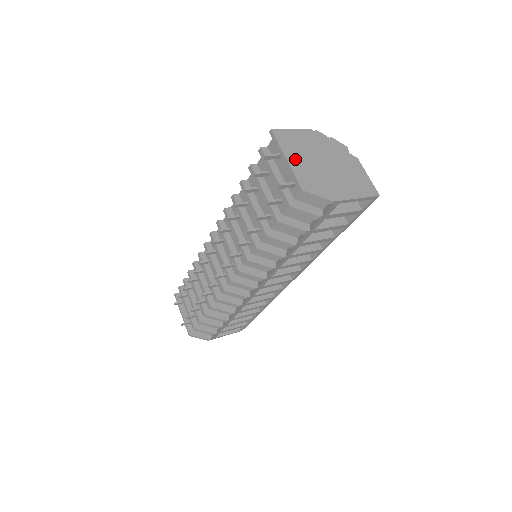
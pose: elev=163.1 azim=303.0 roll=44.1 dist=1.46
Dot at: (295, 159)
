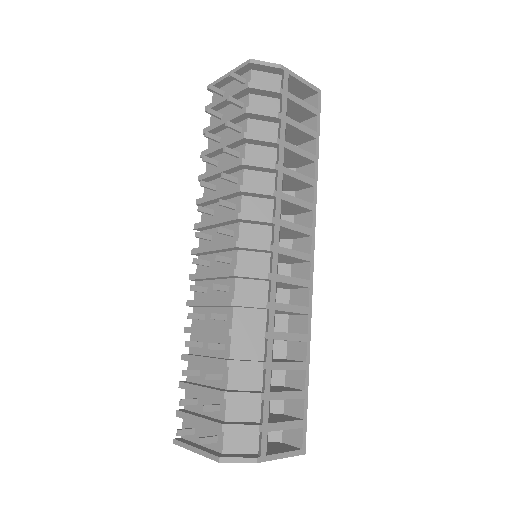
Dot at: occluded
